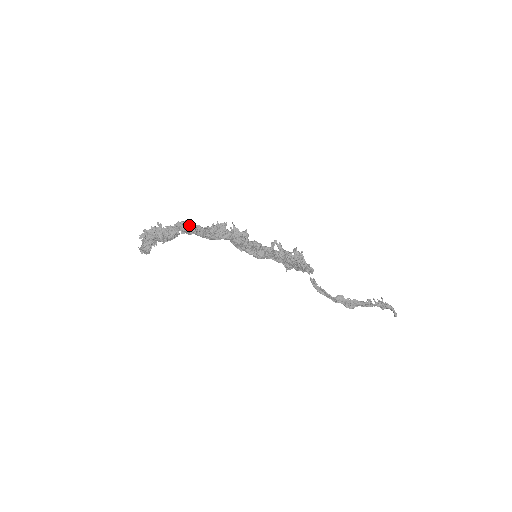
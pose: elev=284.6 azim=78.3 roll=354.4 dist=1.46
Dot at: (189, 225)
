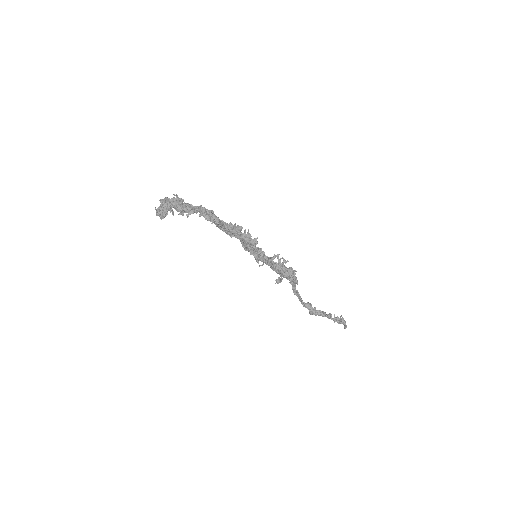
Dot at: (209, 215)
